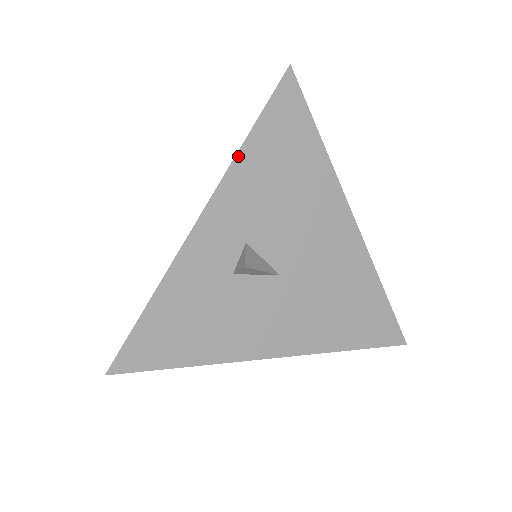
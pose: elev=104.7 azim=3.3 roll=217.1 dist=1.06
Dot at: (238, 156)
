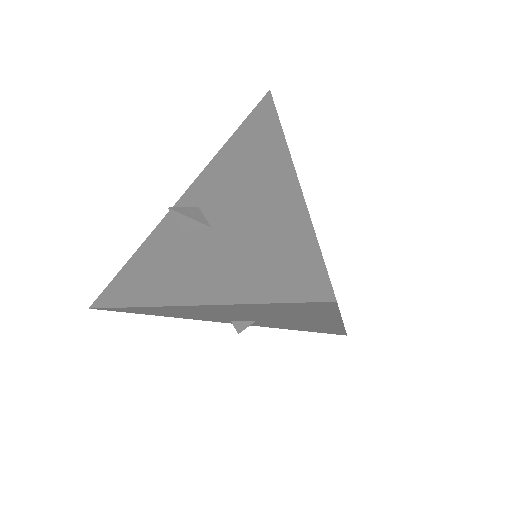
Dot at: (217, 154)
